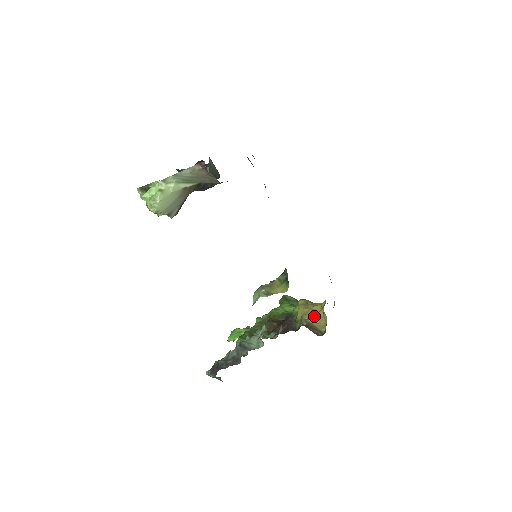
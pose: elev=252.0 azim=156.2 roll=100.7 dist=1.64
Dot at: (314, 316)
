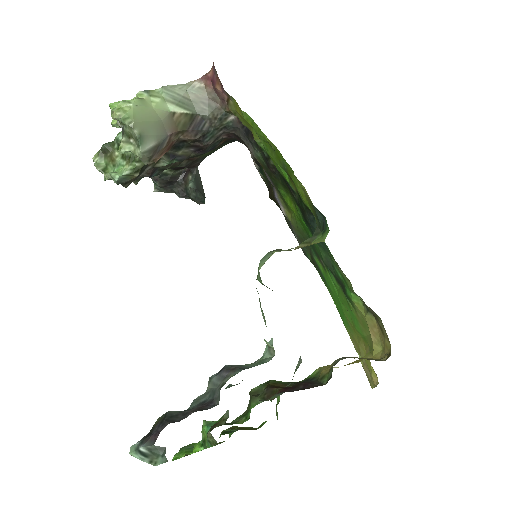
Dot at: occluded
